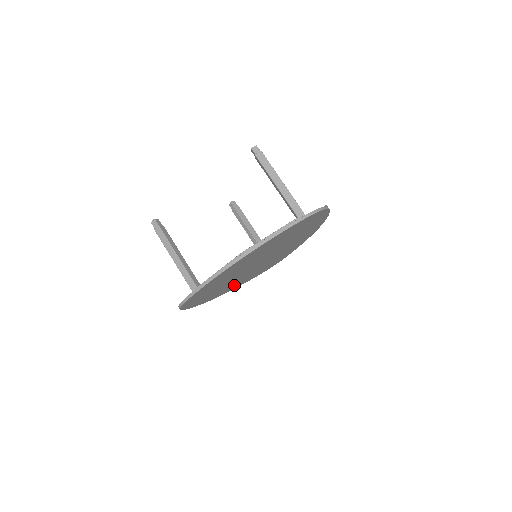
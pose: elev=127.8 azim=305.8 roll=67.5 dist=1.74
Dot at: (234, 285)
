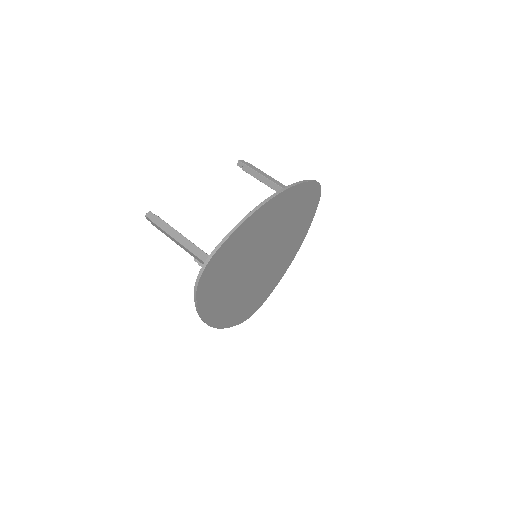
Dot at: (227, 309)
